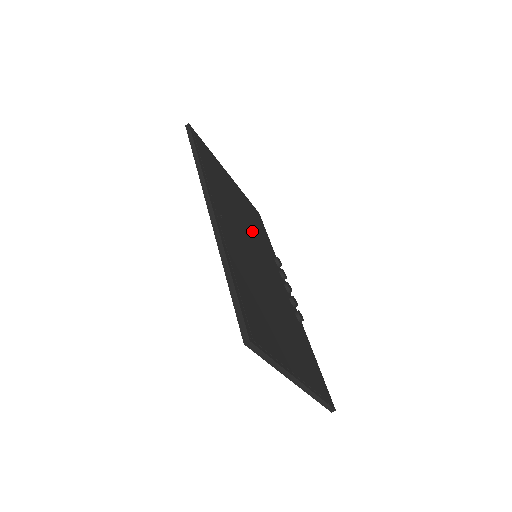
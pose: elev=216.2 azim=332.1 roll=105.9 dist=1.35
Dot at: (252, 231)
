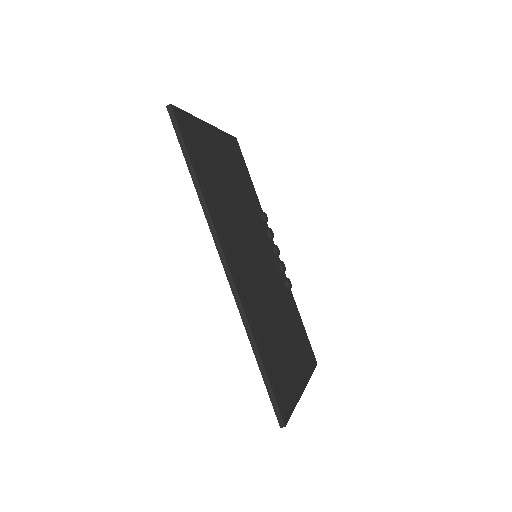
Dot at: (245, 210)
